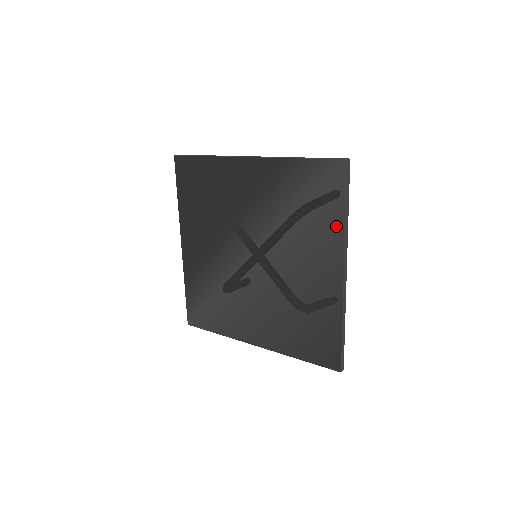
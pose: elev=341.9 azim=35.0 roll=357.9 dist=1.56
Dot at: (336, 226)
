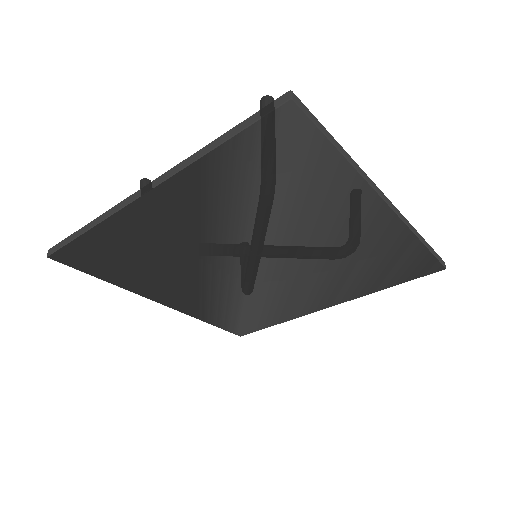
Dot at: (340, 175)
